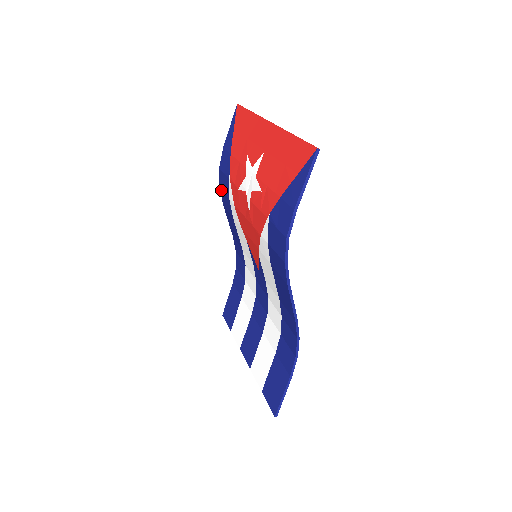
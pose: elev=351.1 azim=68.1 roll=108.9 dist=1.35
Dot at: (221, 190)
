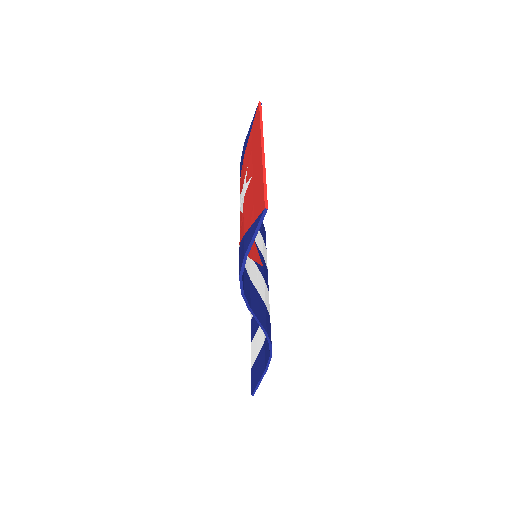
Dot at: occluded
